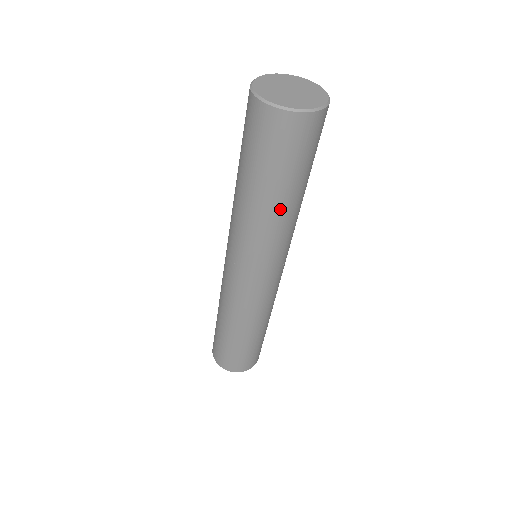
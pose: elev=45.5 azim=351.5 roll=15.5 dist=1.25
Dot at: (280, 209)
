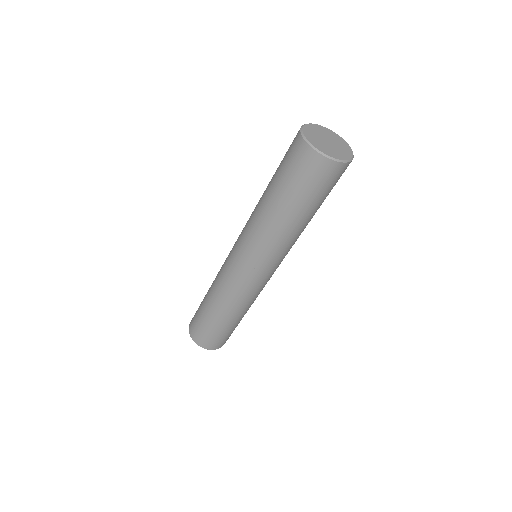
Dot at: (310, 220)
